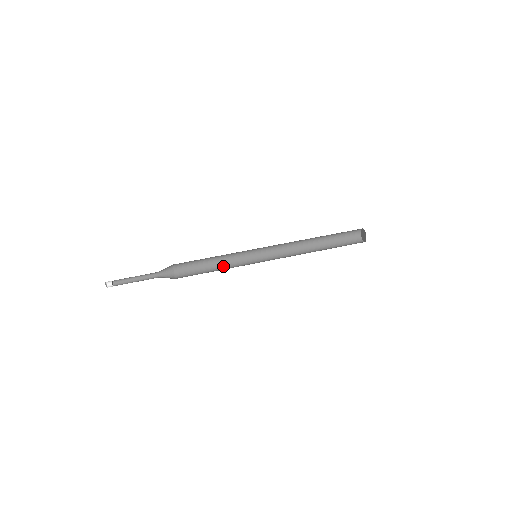
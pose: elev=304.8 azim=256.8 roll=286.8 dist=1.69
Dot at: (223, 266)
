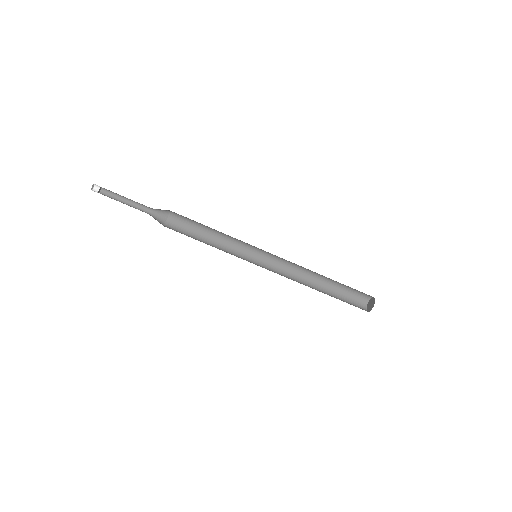
Dot at: (223, 234)
